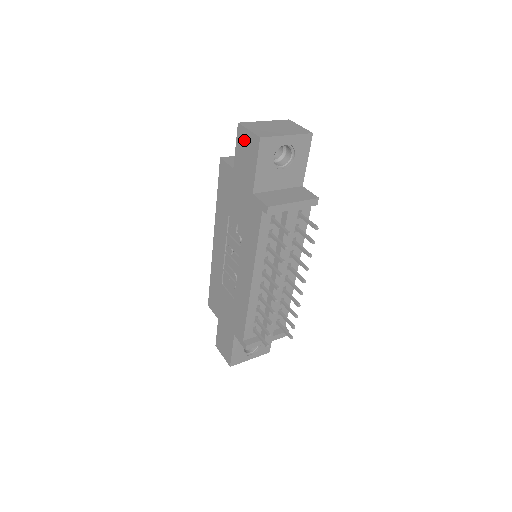
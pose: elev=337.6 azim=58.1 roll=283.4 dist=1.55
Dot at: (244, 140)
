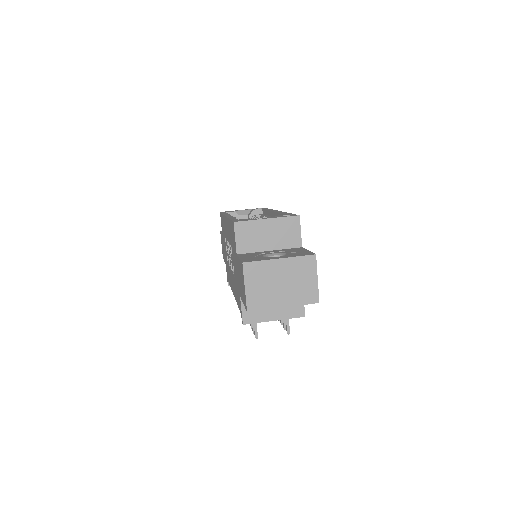
Dot at: (242, 278)
